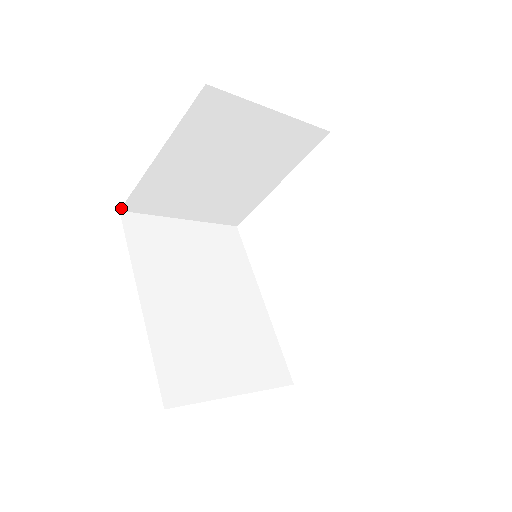
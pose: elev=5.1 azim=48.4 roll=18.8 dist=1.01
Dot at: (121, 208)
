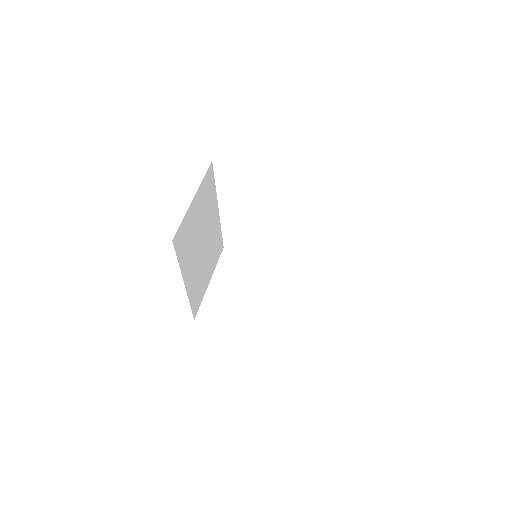
Dot at: occluded
